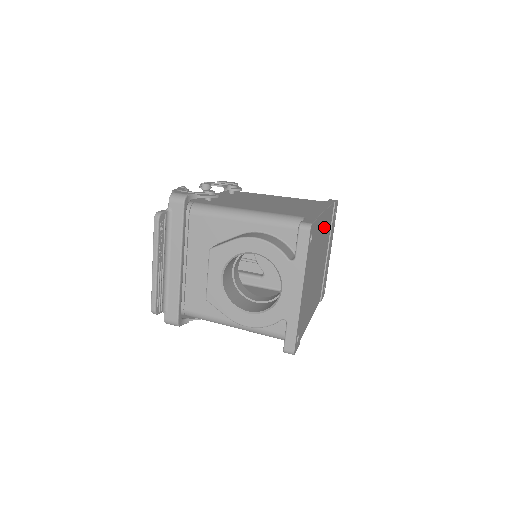
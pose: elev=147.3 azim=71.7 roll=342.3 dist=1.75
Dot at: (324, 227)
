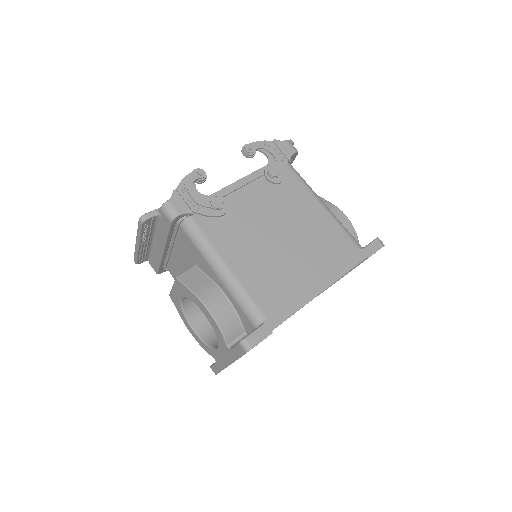
Dot at: occluded
